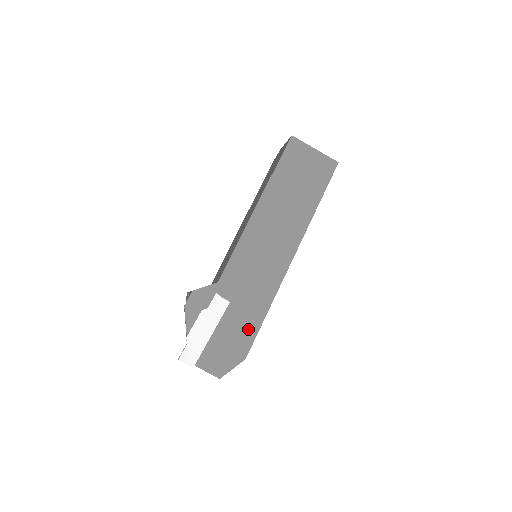
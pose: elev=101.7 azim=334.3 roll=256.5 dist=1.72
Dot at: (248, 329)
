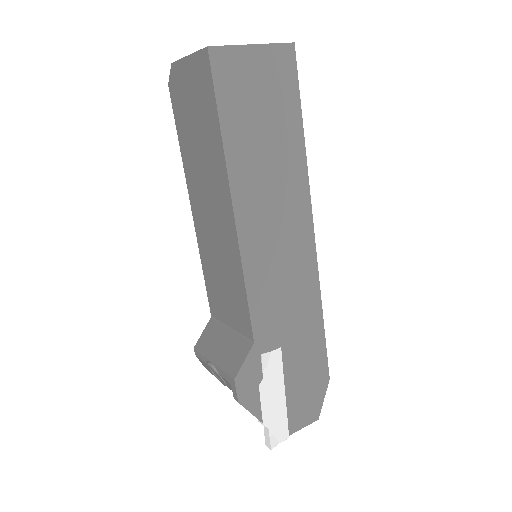
Dot at: (315, 352)
